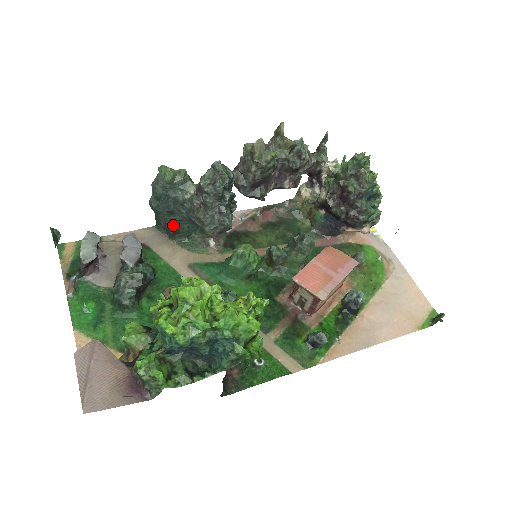
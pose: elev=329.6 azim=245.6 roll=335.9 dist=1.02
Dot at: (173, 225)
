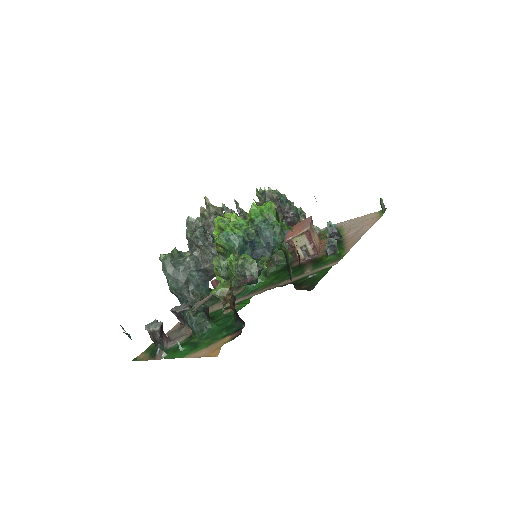
Dot at: (196, 294)
